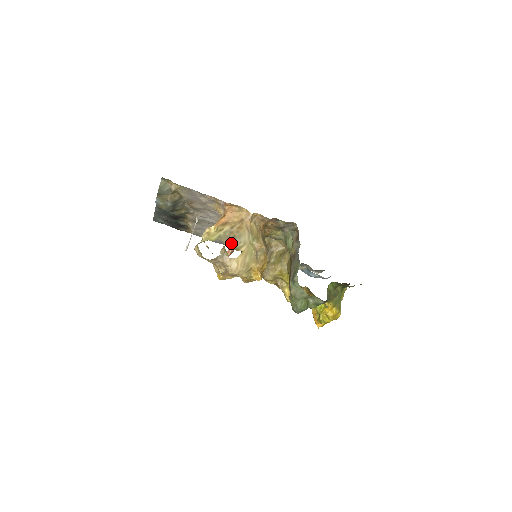
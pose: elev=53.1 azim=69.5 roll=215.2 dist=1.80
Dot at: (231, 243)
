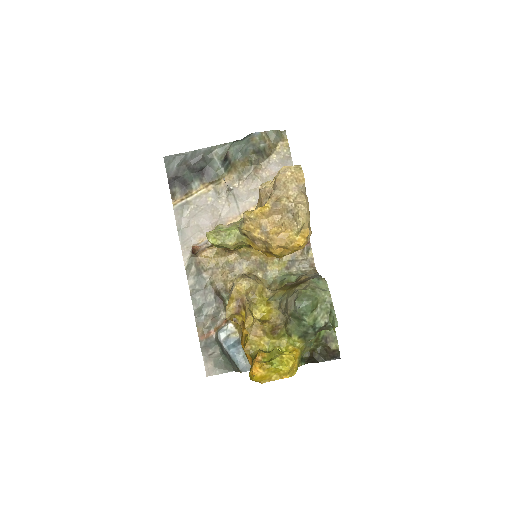
Dot at: occluded
